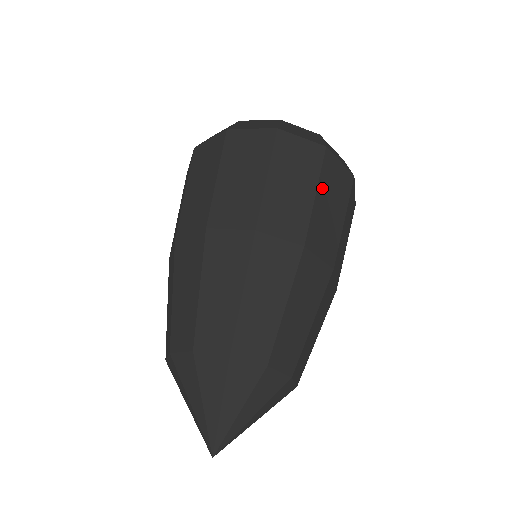
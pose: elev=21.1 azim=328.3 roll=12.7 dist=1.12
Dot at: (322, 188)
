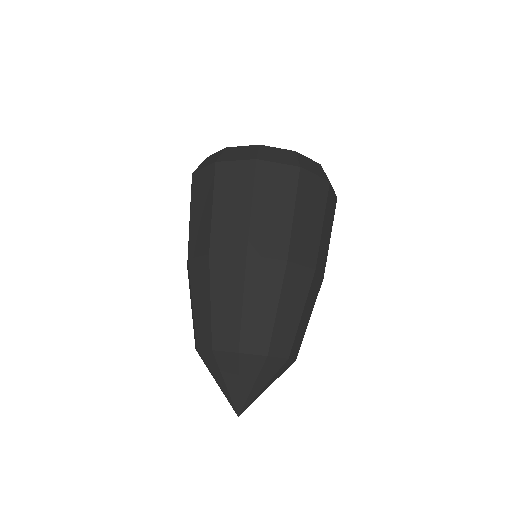
Dot at: occluded
